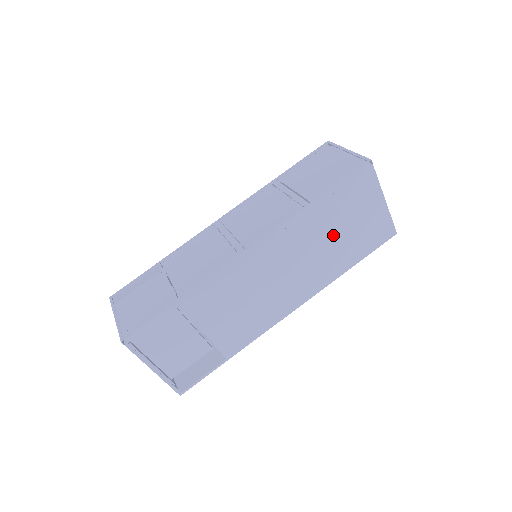
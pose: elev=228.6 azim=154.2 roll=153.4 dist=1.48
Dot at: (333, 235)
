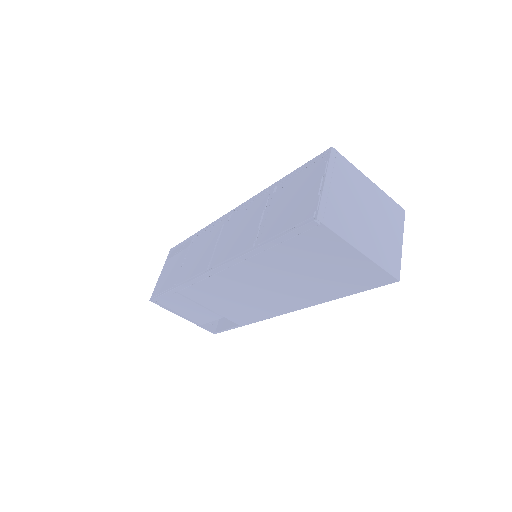
Dot at: (302, 272)
